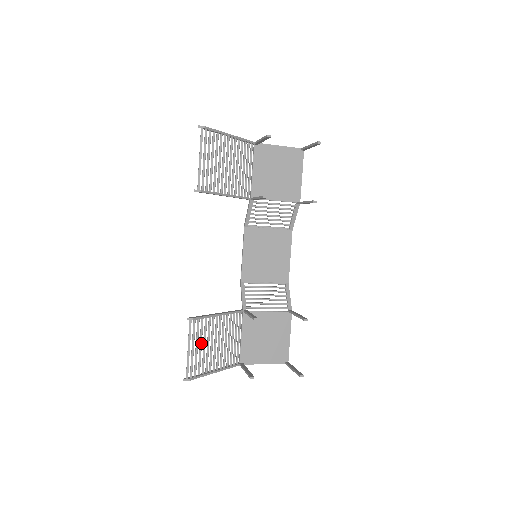
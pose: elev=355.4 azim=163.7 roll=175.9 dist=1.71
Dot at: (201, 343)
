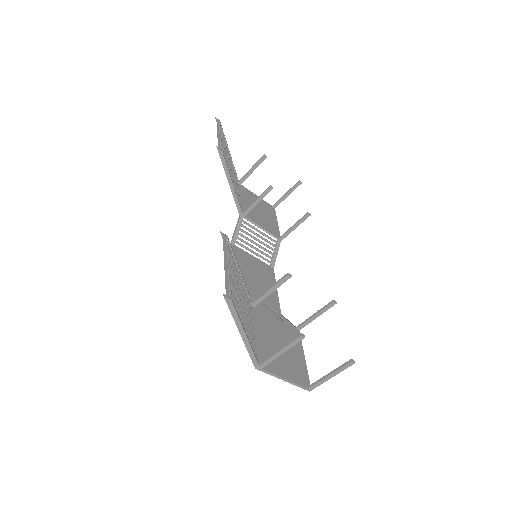
Dot at: (233, 275)
